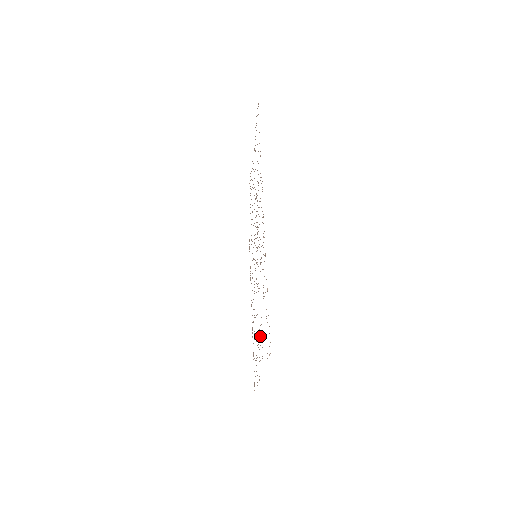
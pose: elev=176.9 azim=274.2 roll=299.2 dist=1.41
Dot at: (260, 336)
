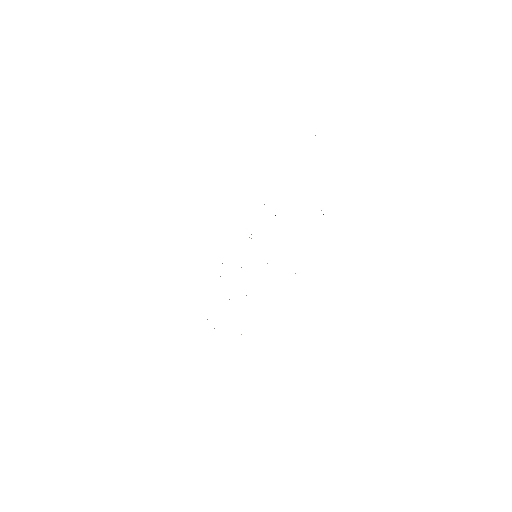
Dot at: occluded
